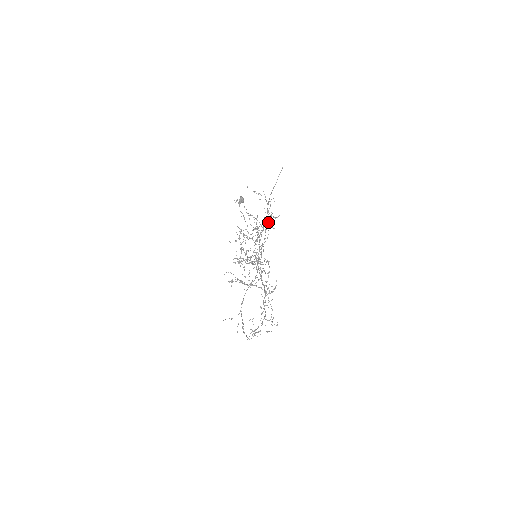
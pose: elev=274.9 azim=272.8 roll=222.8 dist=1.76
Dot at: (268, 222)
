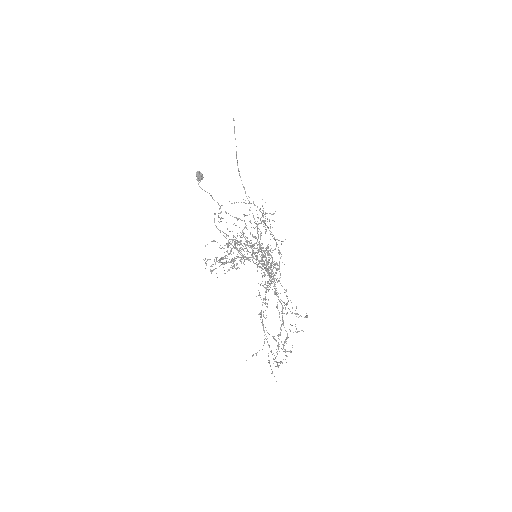
Dot at: (262, 221)
